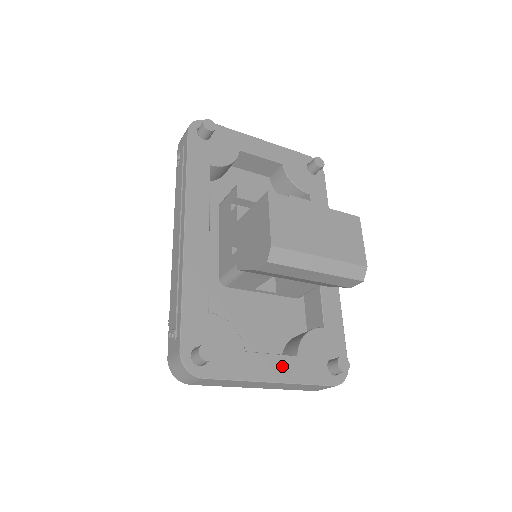
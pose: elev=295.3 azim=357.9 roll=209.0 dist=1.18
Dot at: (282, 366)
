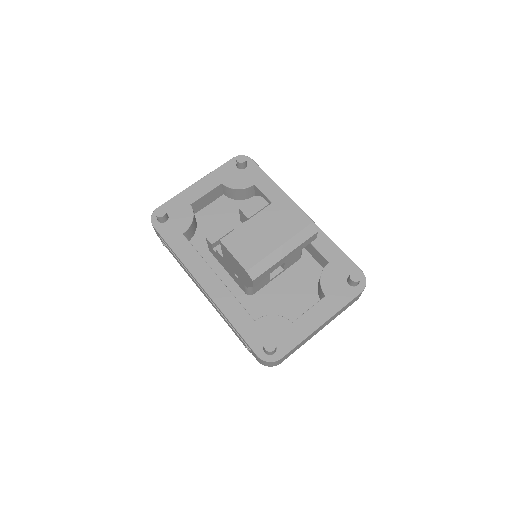
Dot at: (320, 310)
